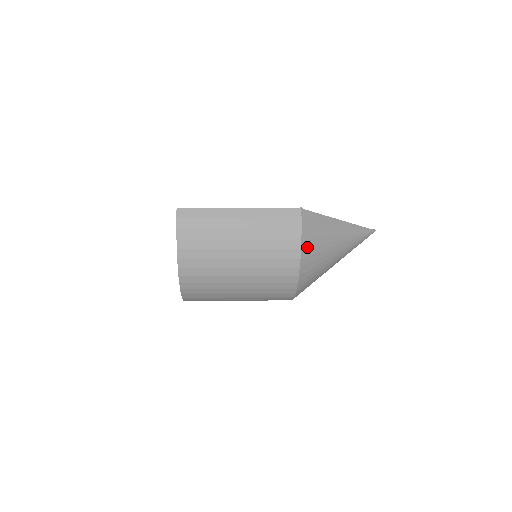
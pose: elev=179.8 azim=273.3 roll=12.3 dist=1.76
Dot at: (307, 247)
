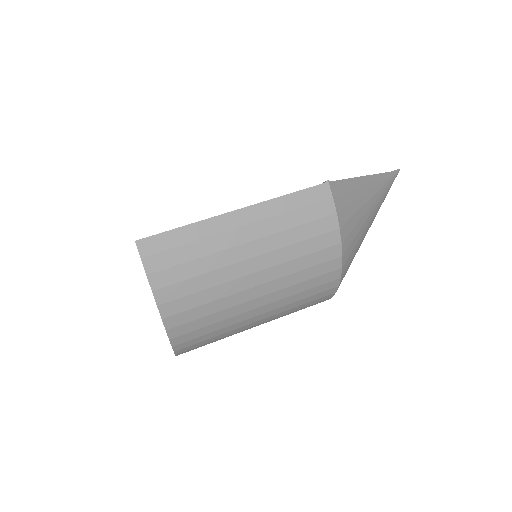
Dot at: (346, 235)
